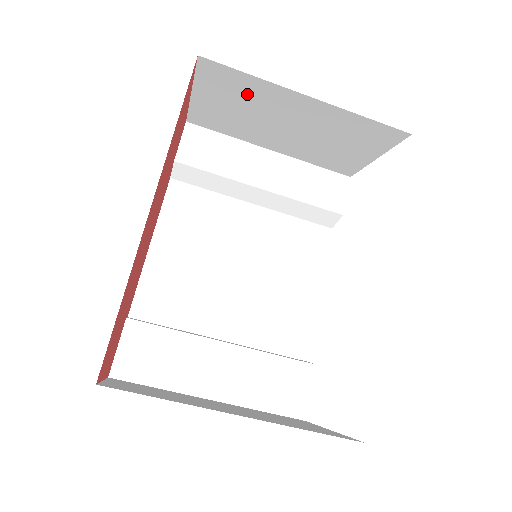
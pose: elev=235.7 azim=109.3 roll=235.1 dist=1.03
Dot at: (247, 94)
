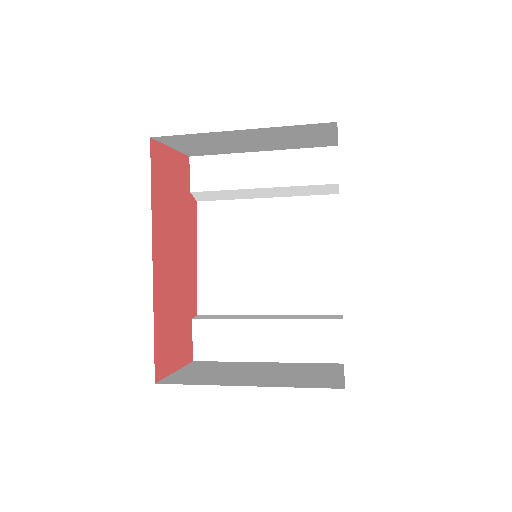
Dot at: (203, 139)
